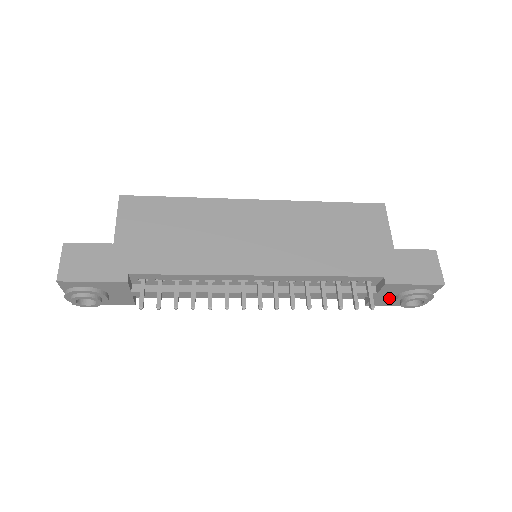
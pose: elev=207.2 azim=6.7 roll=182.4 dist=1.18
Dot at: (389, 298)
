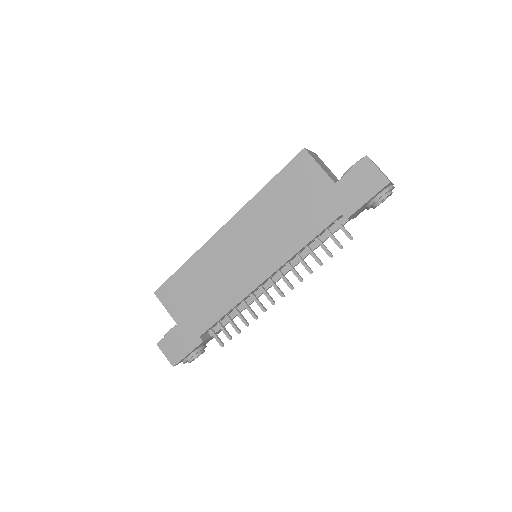
Dot at: (363, 208)
